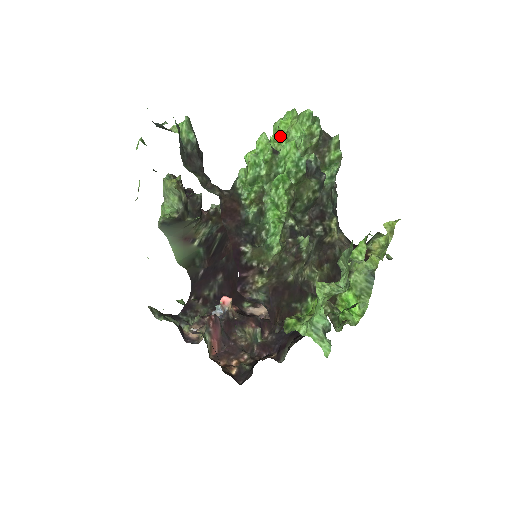
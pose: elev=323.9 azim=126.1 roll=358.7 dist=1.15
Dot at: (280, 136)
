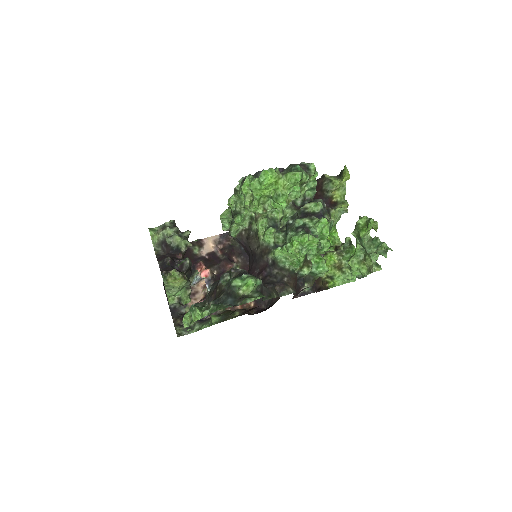
Dot at: (264, 192)
